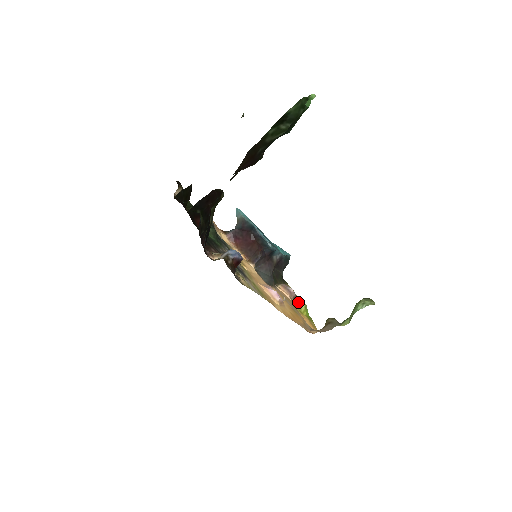
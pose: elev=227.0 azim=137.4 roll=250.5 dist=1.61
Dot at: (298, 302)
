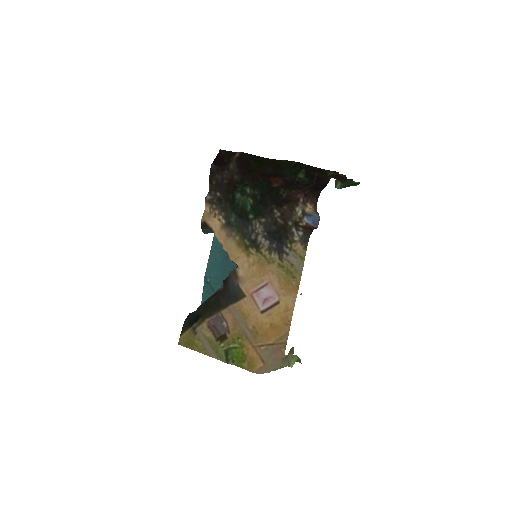
Dot at: (210, 348)
